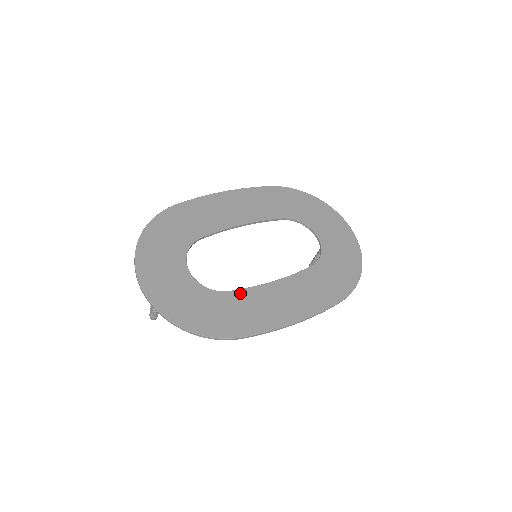
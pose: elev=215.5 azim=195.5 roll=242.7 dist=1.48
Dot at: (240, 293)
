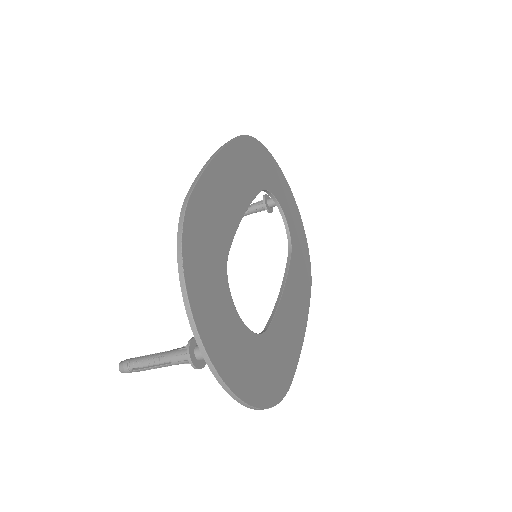
Dot at: (275, 324)
